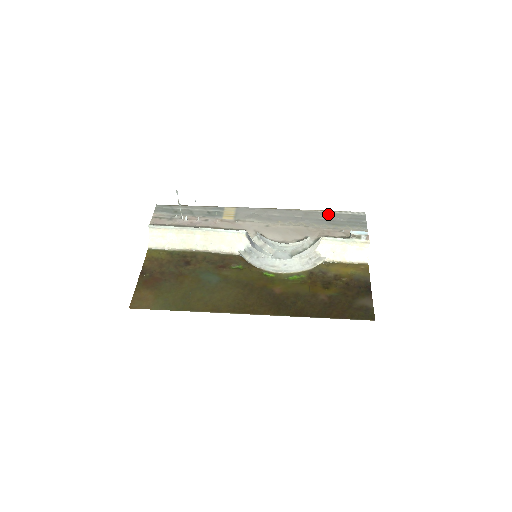
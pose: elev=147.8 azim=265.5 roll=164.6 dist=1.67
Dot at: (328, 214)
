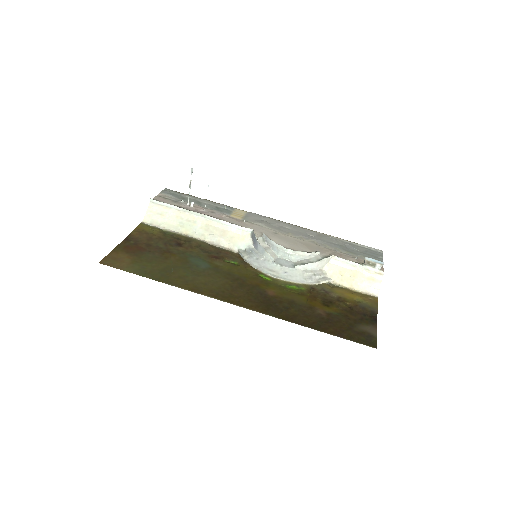
Dot at: (343, 242)
